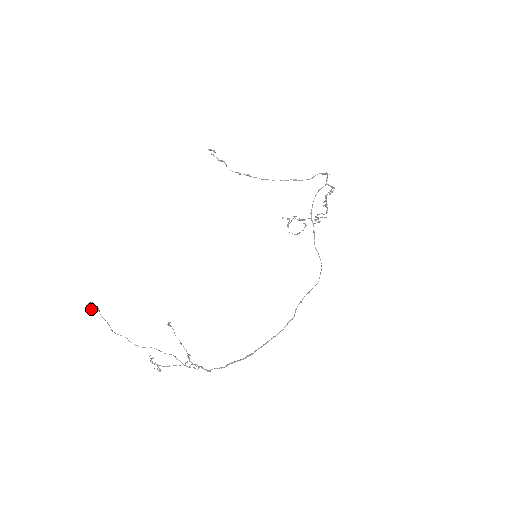
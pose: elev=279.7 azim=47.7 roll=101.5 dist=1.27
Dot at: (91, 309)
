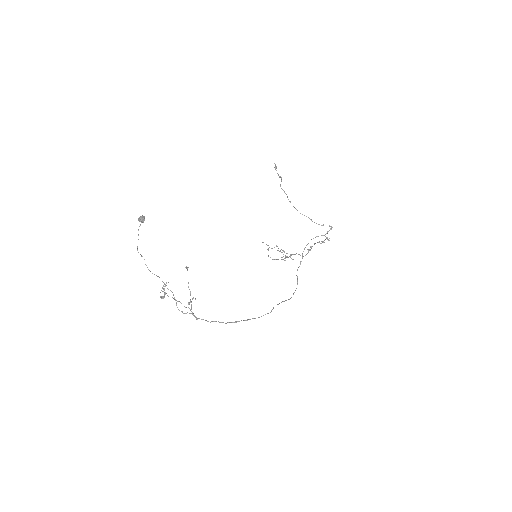
Dot at: (143, 221)
